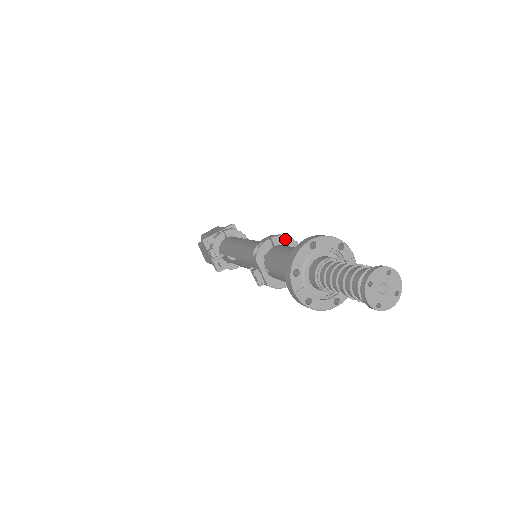
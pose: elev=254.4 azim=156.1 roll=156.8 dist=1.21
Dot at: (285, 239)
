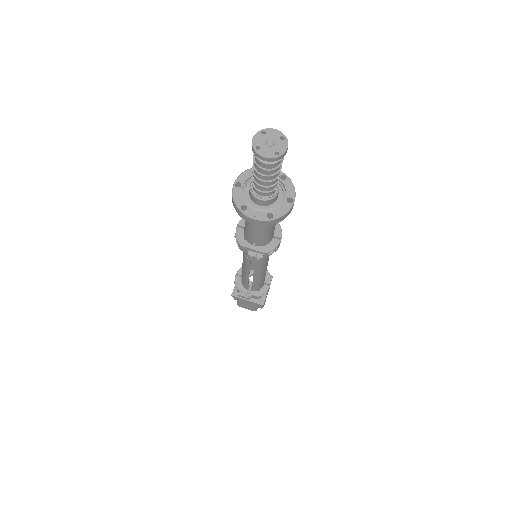
Dot at: occluded
